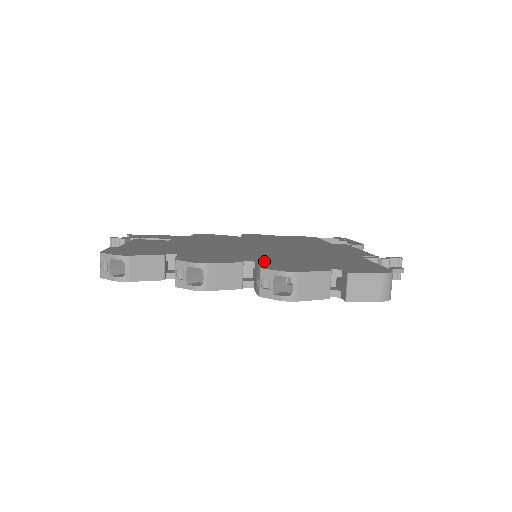
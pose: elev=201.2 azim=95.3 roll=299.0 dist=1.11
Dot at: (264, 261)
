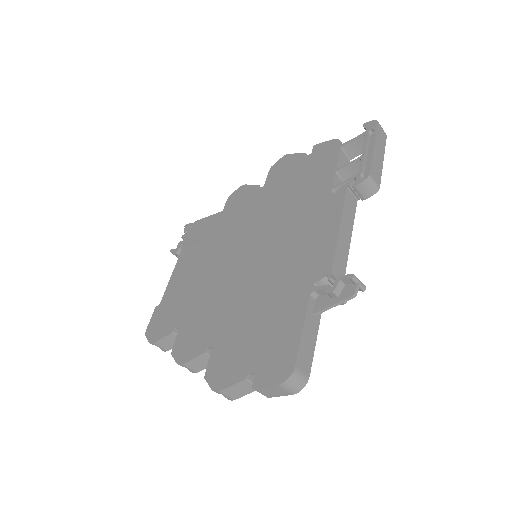
Dot at: (219, 344)
